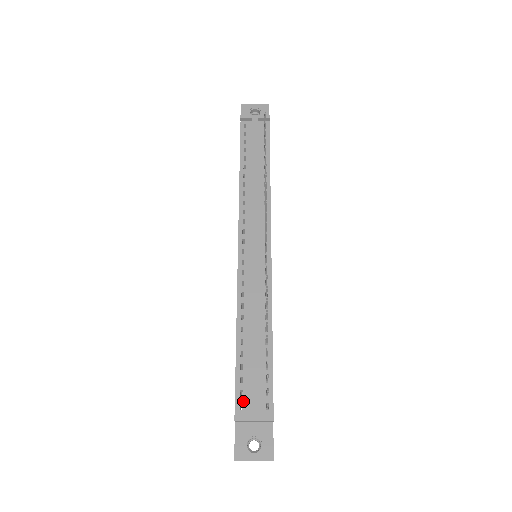
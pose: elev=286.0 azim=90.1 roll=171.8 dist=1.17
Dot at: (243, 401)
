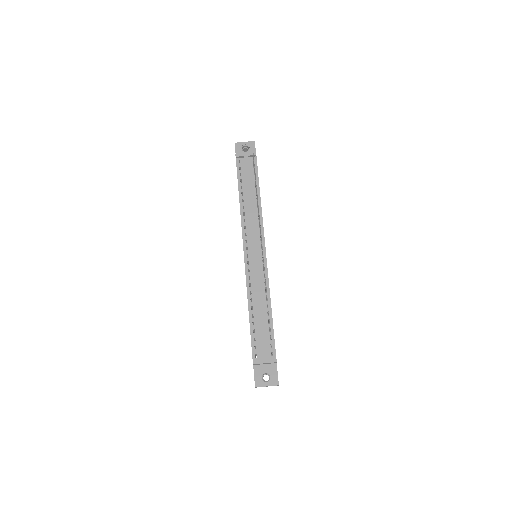
Dot at: (257, 352)
